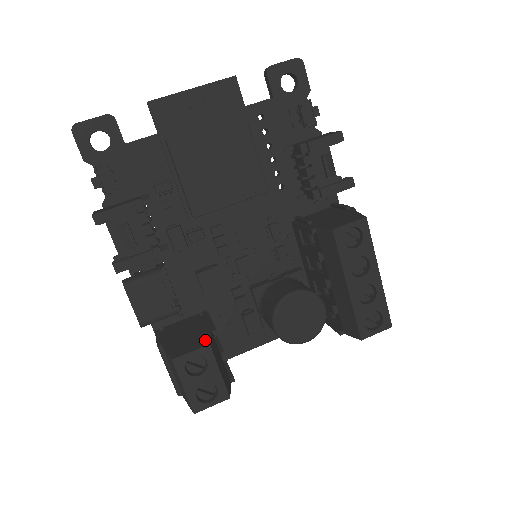
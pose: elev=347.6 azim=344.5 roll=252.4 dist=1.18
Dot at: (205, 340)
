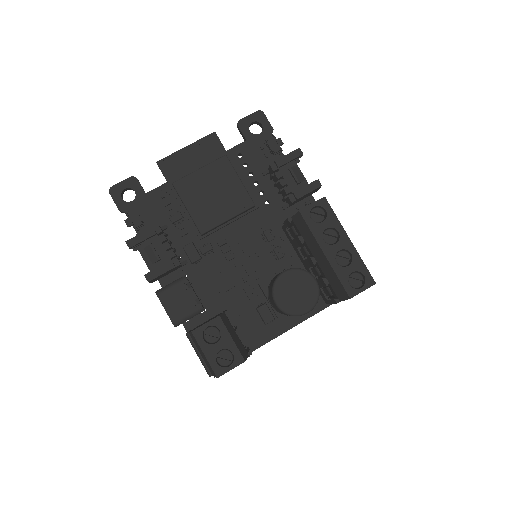
Dot at: occluded
